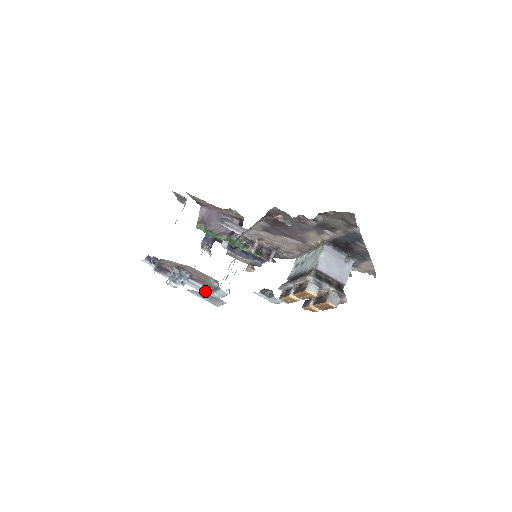
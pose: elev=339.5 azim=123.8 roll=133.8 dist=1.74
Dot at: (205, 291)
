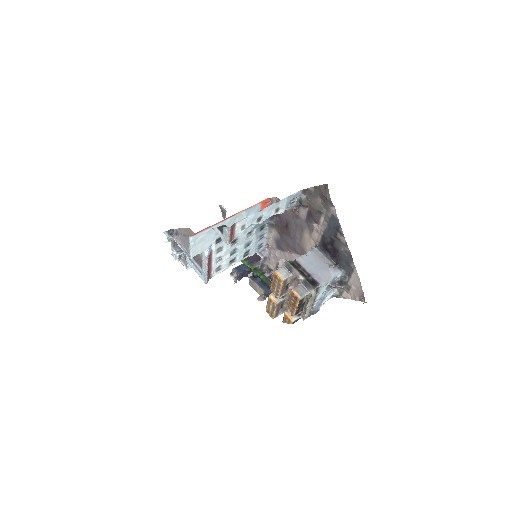
Dot at: (199, 271)
